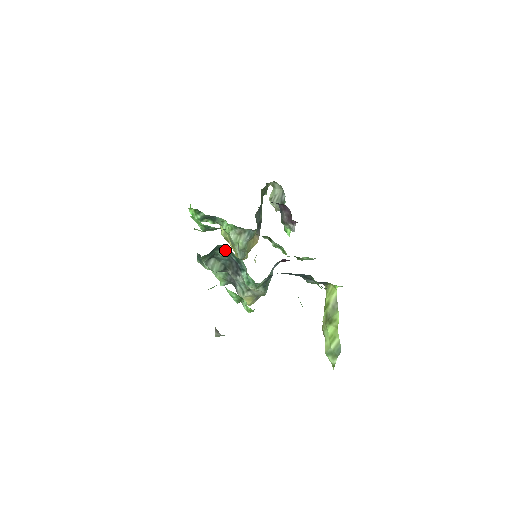
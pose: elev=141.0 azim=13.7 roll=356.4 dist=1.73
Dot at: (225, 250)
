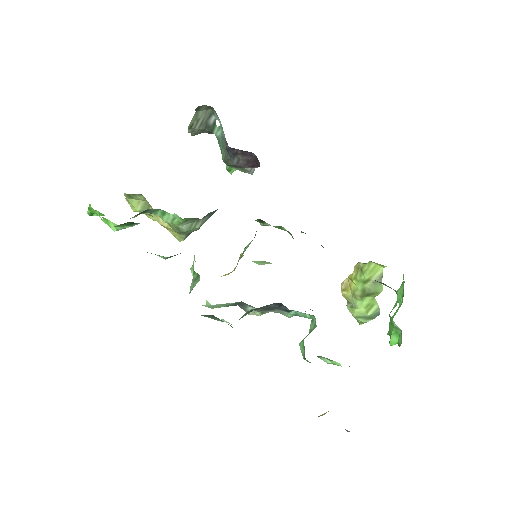
Dot at: occluded
